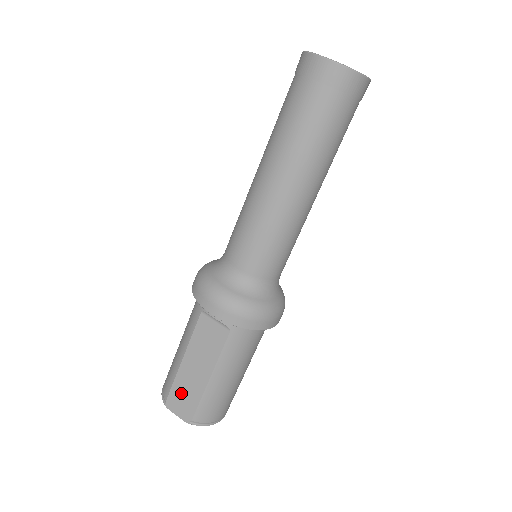
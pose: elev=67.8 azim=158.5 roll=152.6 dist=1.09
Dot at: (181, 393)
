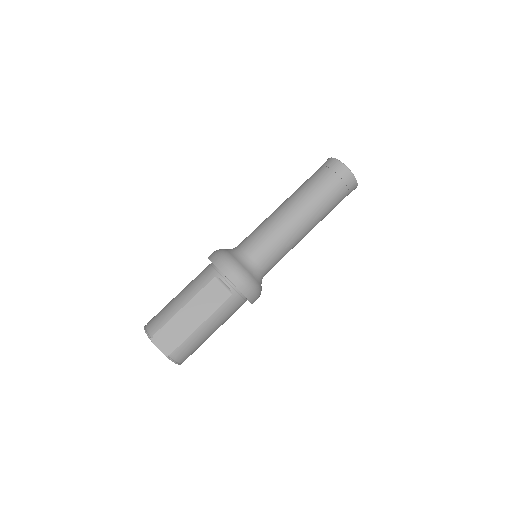
Dot at: (170, 331)
